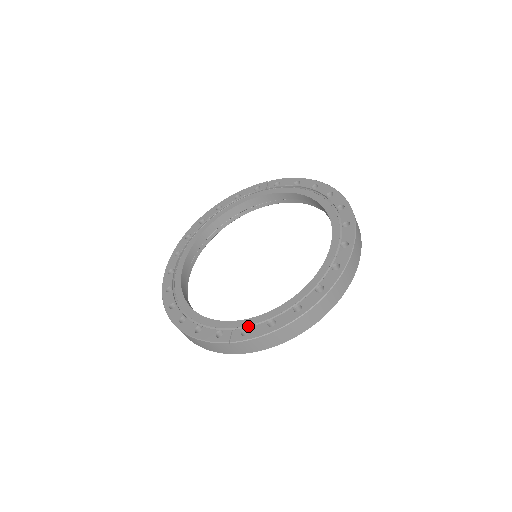
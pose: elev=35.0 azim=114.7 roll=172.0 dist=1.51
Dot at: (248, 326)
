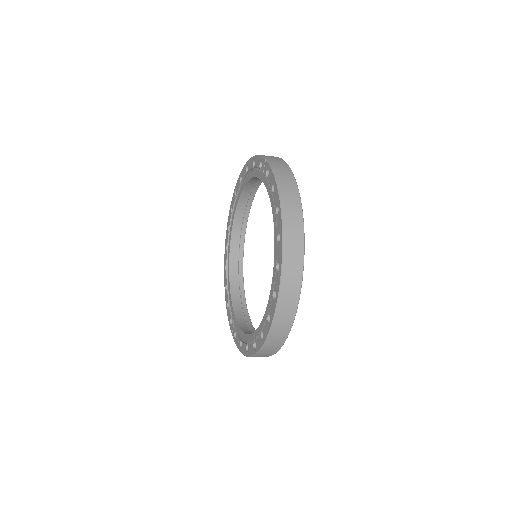
Dot at: (237, 332)
